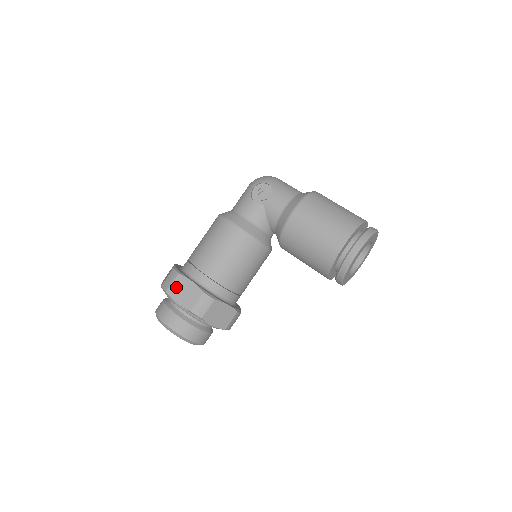
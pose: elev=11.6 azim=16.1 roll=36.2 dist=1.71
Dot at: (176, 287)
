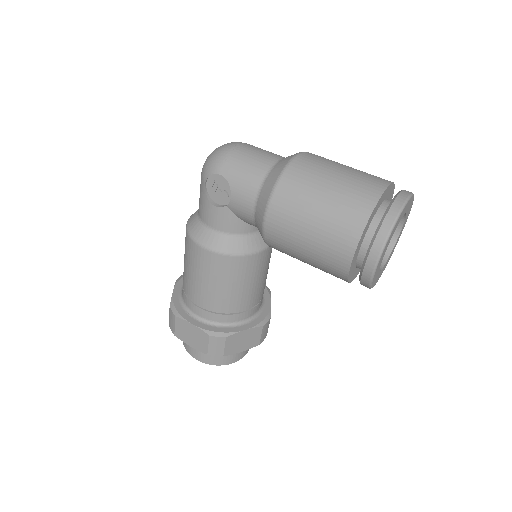
Dot at: (181, 331)
